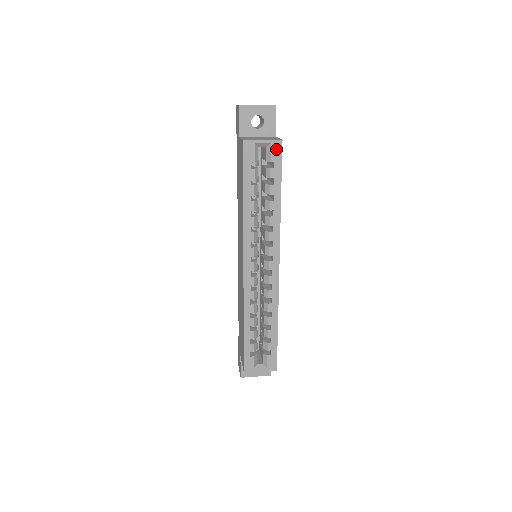
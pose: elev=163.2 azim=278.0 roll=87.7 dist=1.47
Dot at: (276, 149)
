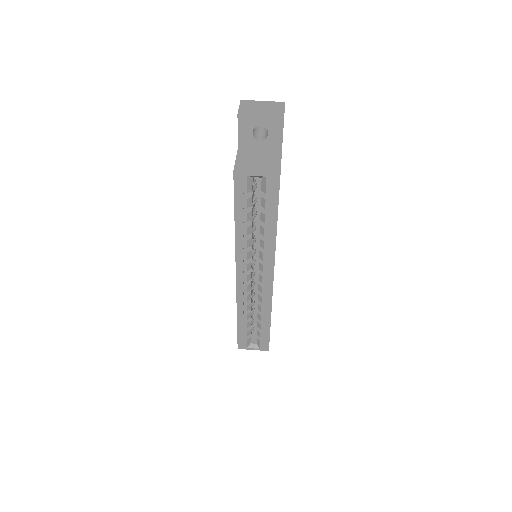
Dot at: (272, 182)
